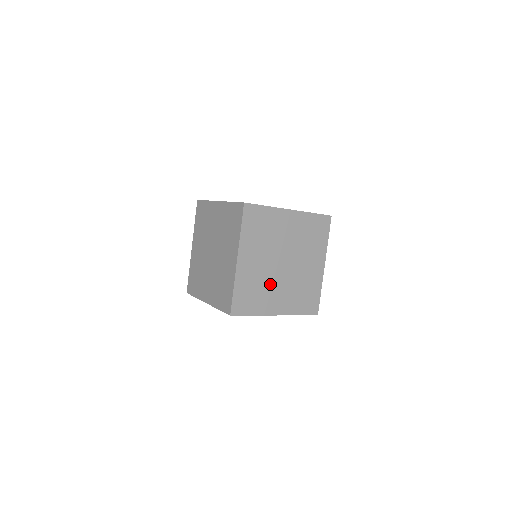
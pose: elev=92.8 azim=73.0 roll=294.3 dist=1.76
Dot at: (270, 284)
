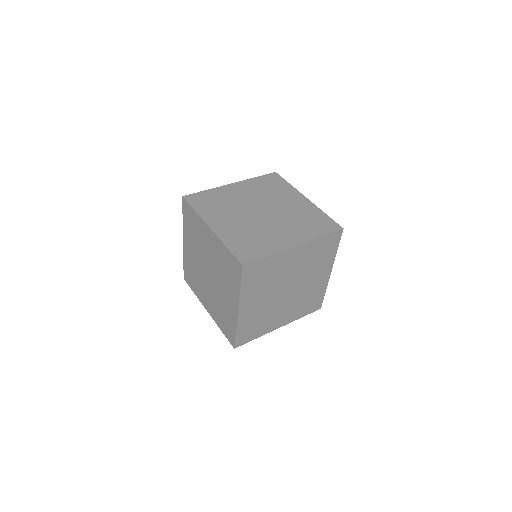
Dot at: (273, 311)
